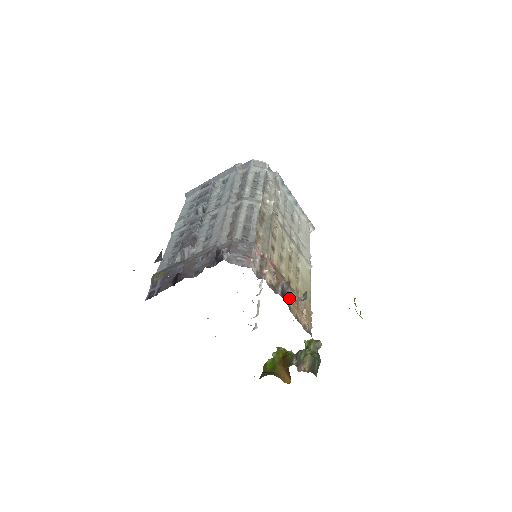
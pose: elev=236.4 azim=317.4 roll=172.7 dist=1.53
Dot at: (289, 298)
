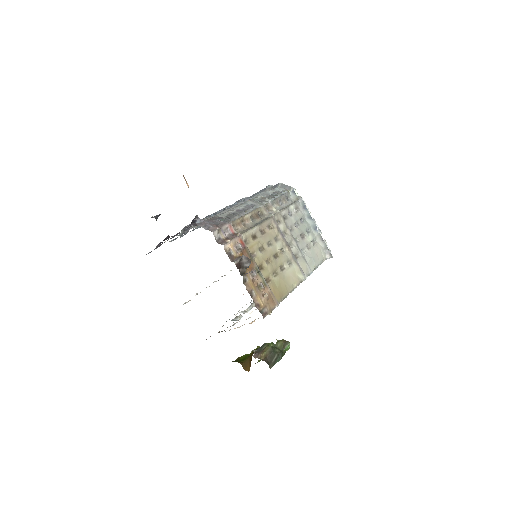
Dot at: (250, 276)
